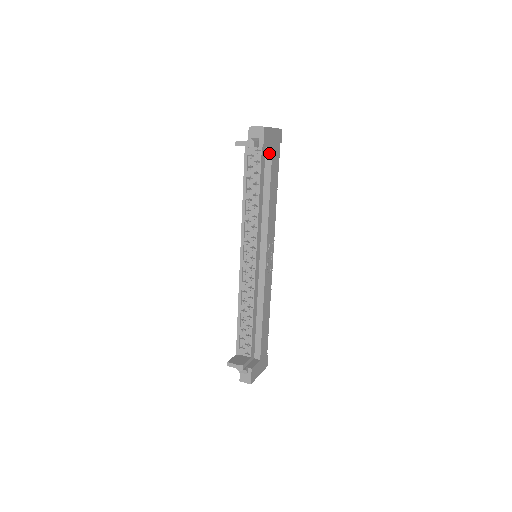
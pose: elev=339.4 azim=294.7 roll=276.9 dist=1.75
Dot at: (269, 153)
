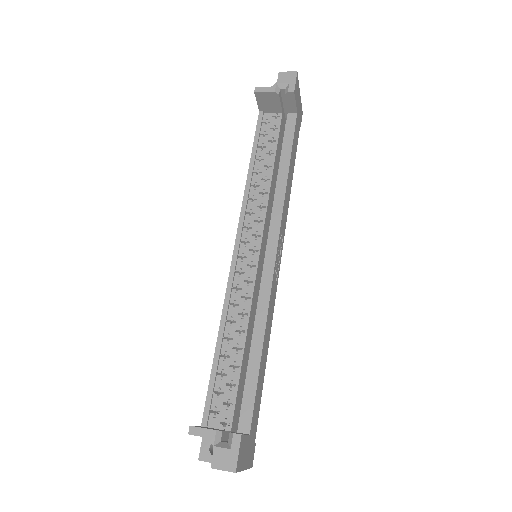
Dot at: (292, 118)
